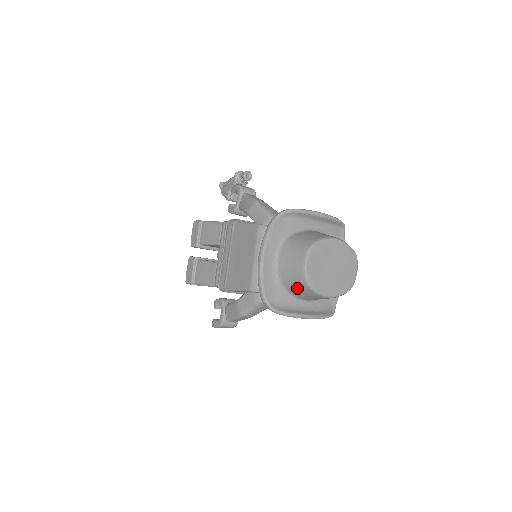
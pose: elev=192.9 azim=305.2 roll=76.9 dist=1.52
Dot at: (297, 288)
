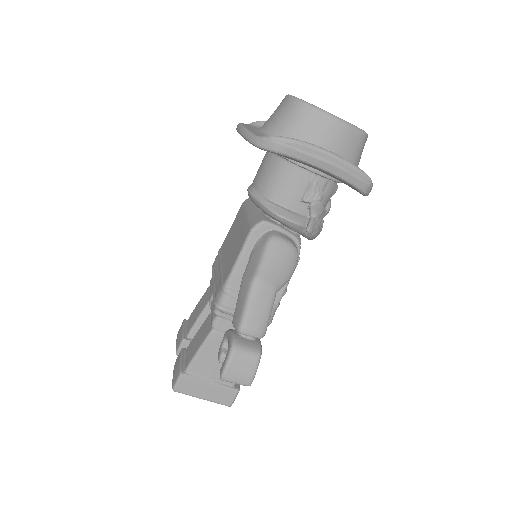
Dot at: (293, 123)
